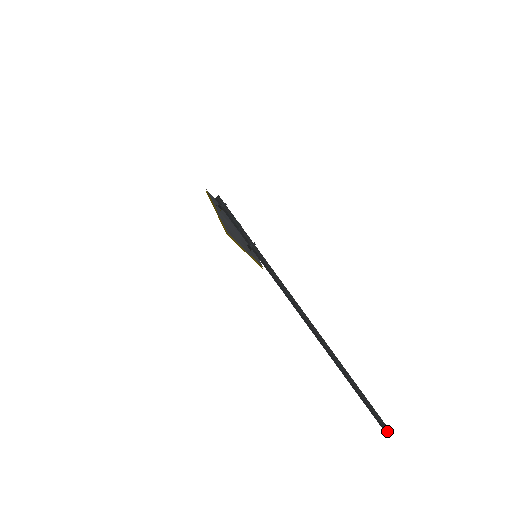
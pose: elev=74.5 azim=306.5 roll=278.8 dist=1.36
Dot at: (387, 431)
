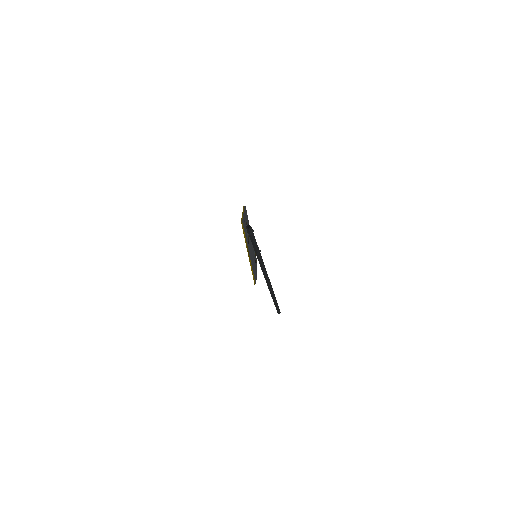
Dot at: occluded
